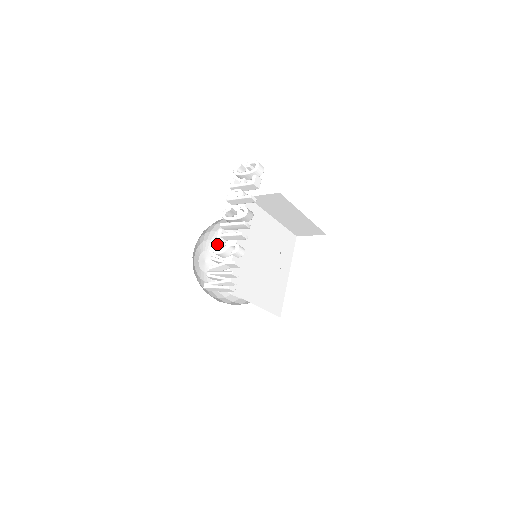
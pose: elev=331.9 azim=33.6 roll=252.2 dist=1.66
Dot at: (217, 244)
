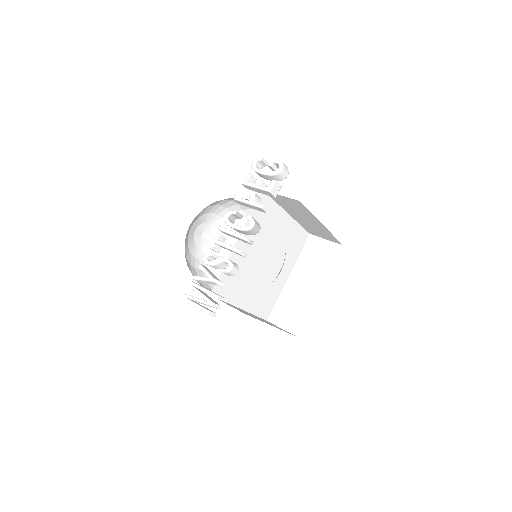
Dot at: (210, 252)
